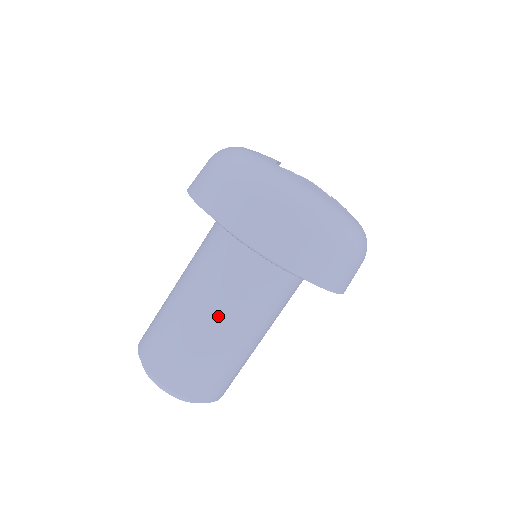
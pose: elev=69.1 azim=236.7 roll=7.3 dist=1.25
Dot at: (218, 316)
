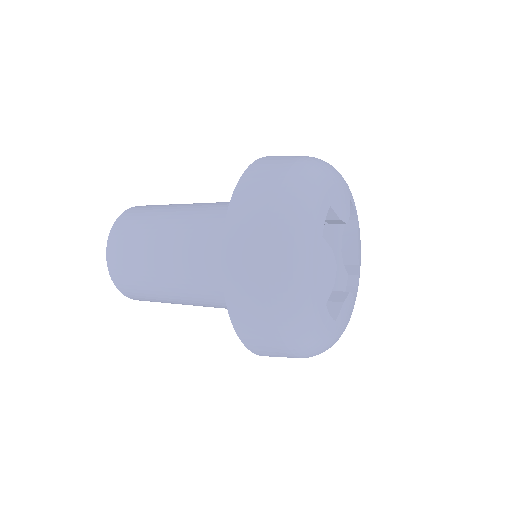
Dot at: (174, 256)
